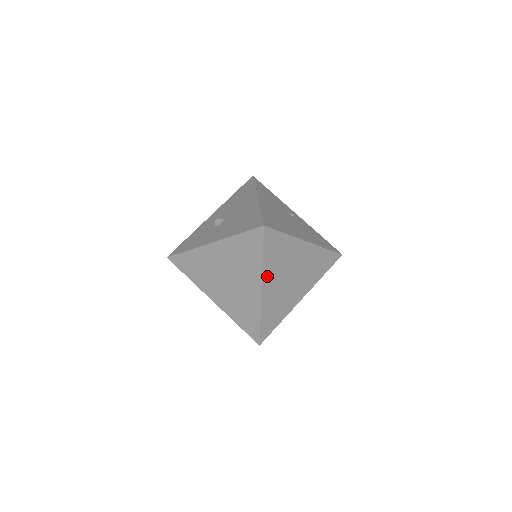
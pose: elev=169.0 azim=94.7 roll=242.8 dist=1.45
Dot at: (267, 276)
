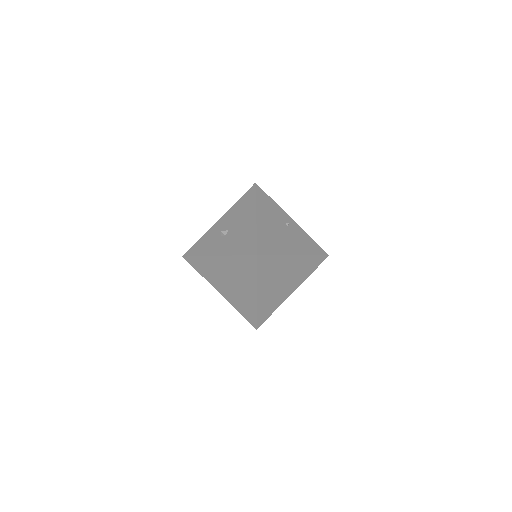
Dot at: (261, 286)
